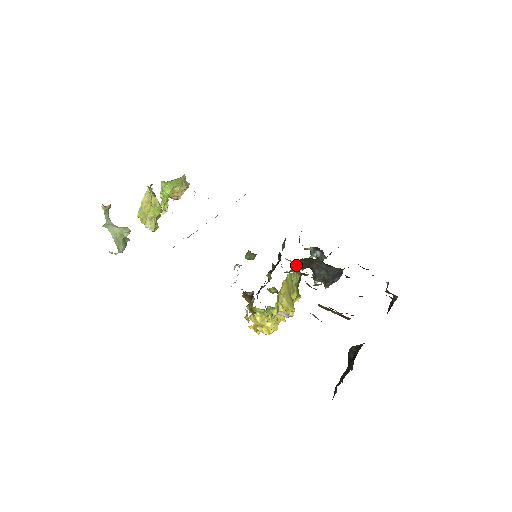
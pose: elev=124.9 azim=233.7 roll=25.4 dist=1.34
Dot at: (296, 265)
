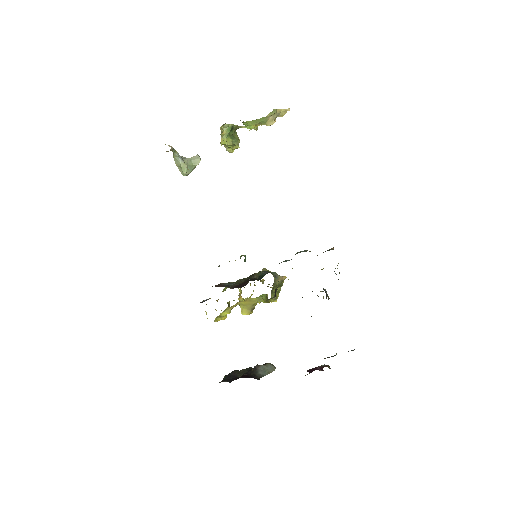
Dot at: occluded
